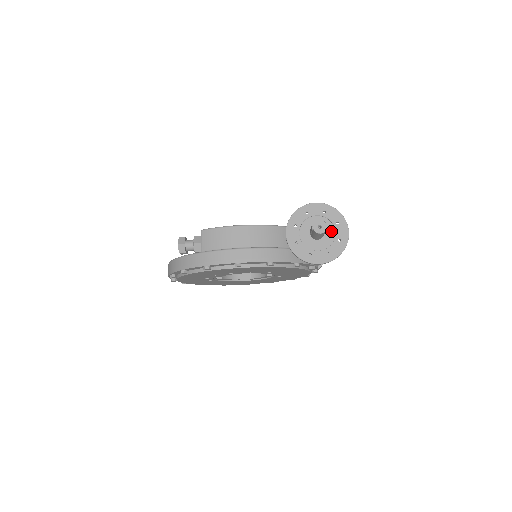
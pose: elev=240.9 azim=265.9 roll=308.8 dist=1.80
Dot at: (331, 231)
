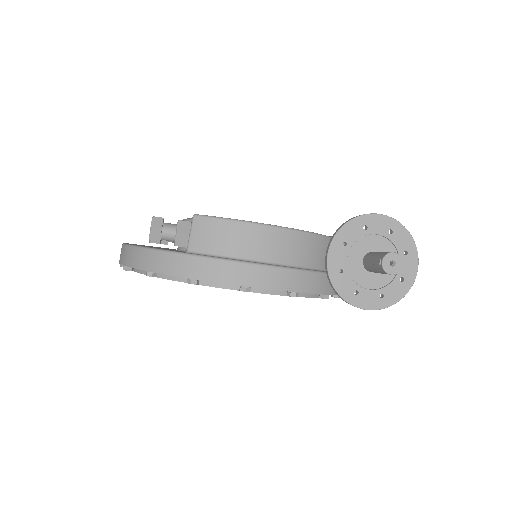
Dot at: occluded
